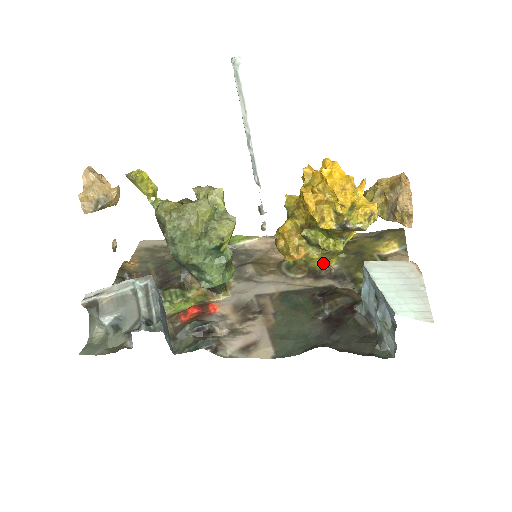
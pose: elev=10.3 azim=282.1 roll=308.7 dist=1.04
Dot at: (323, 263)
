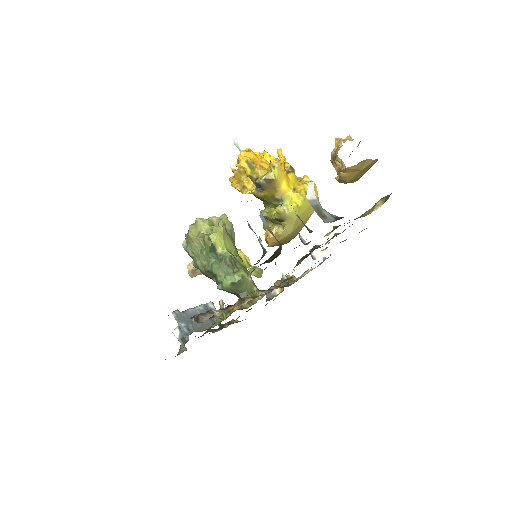
Dot at: occluded
